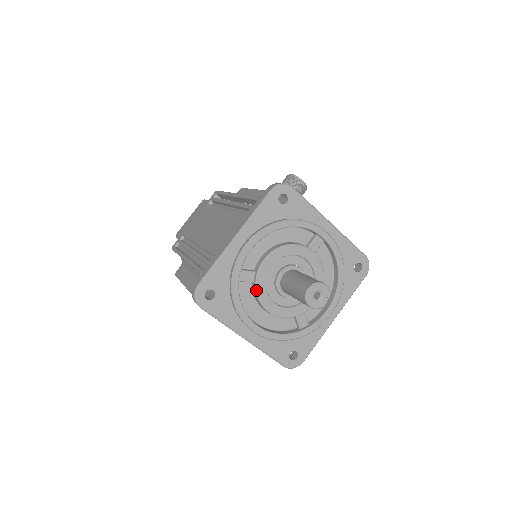
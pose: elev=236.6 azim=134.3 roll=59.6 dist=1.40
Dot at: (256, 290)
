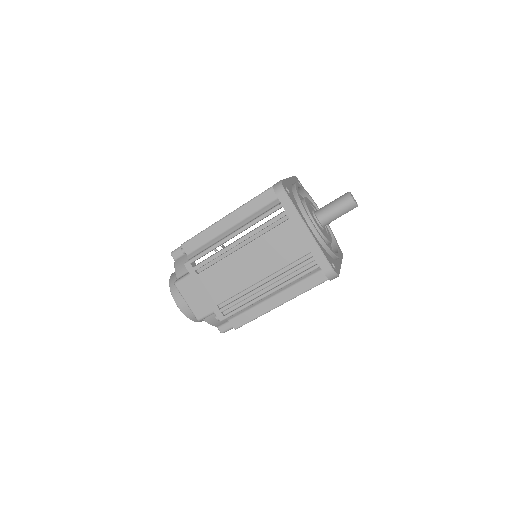
Dot at: (307, 207)
